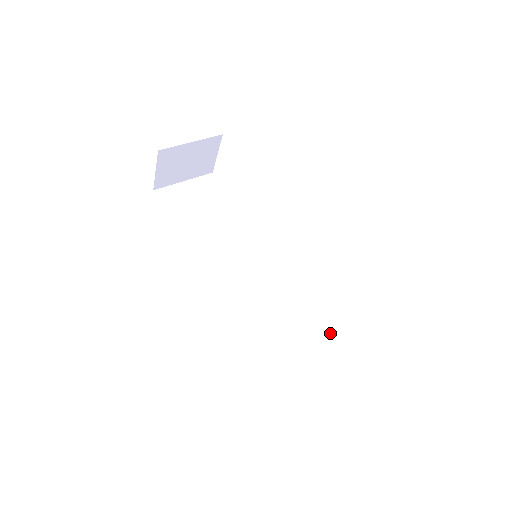
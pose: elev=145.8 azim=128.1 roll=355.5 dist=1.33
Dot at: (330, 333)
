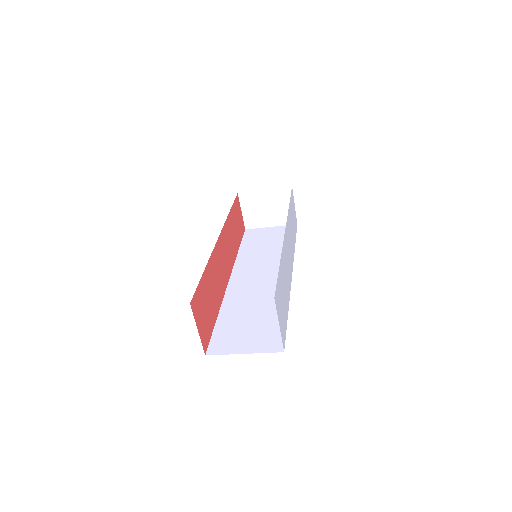
Dot at: occluded
